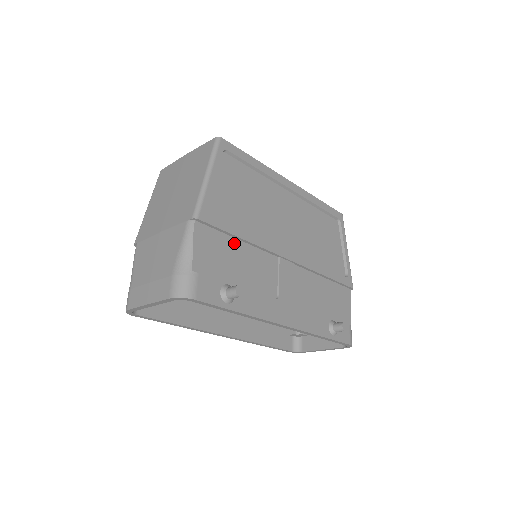
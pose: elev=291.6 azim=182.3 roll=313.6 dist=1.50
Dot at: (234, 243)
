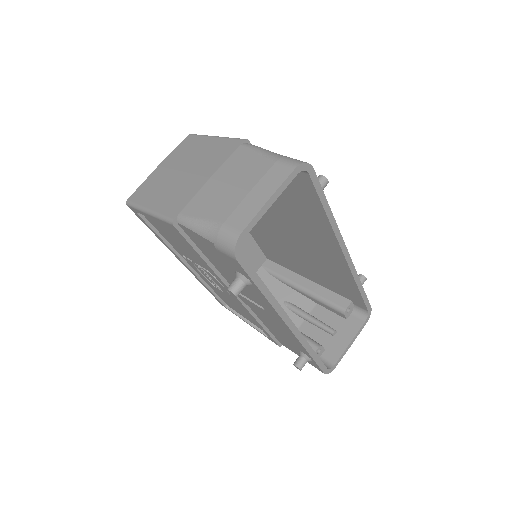
Dot at: occluded
